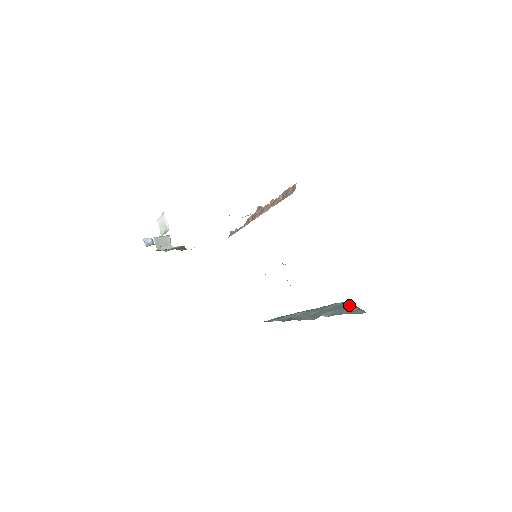
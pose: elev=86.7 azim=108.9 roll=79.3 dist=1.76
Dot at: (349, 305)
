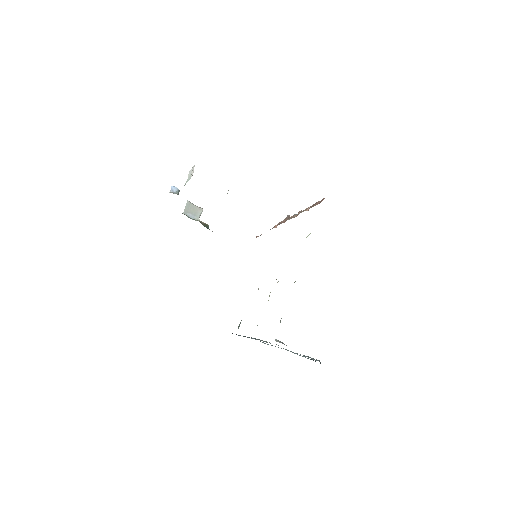
Dot at: occluded
